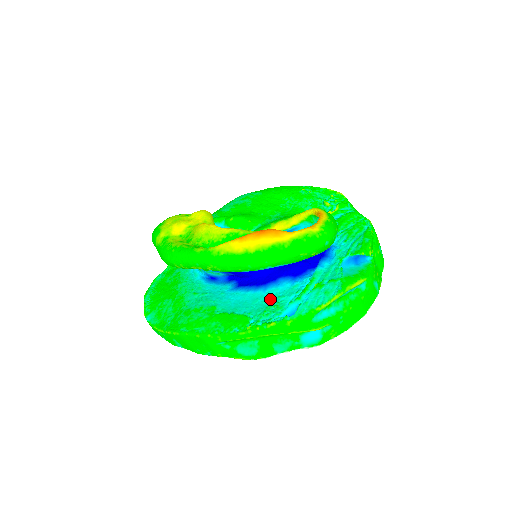
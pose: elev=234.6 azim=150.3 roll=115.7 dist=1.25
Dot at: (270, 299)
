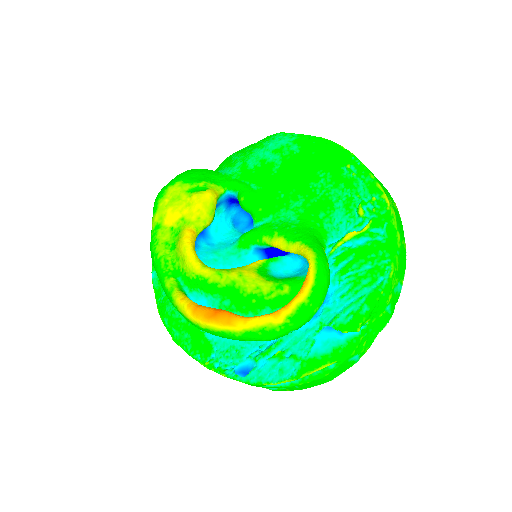
Dot at: occluded
